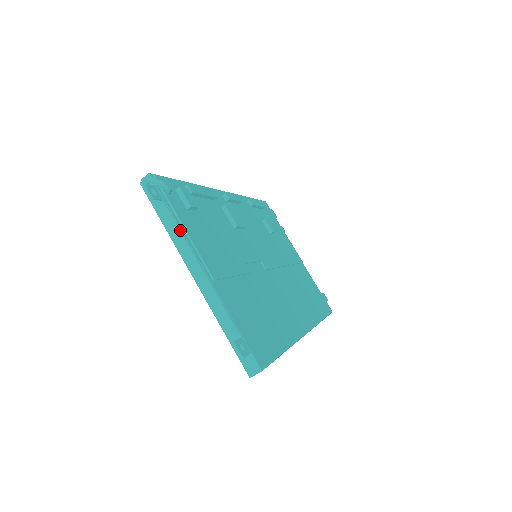
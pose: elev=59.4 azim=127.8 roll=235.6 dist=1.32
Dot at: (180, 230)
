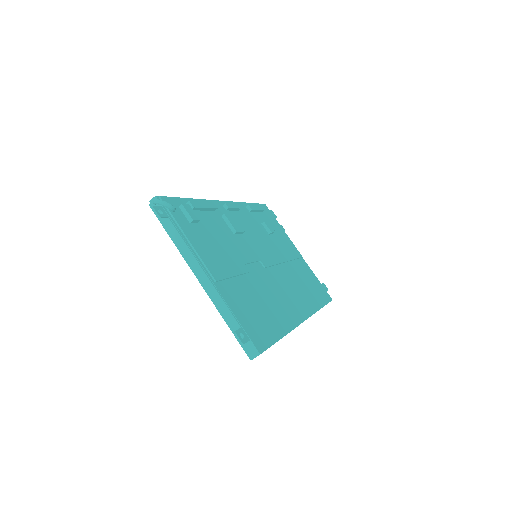
Dot at: (185, 242)
